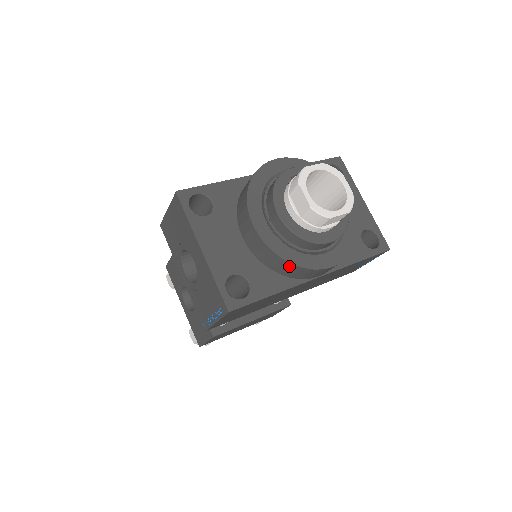
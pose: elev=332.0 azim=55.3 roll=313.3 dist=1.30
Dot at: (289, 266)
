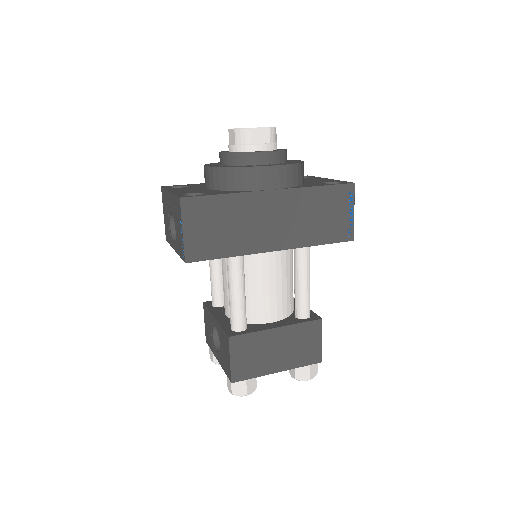
Dot at: (233, 172)
